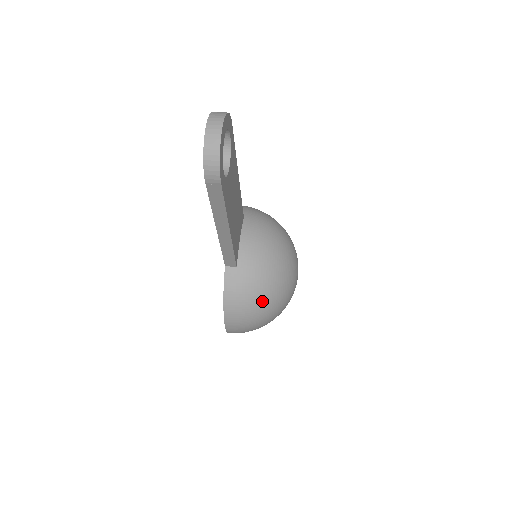
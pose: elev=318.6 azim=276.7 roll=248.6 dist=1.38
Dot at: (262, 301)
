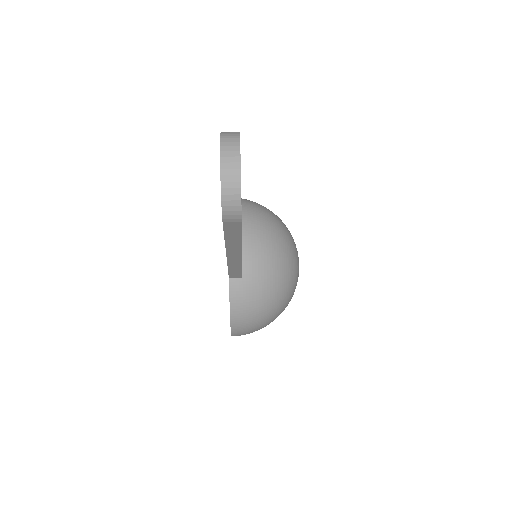
Dot at: (270, 306)
